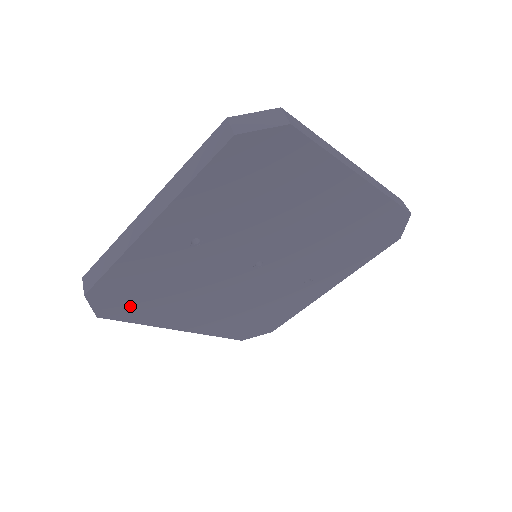
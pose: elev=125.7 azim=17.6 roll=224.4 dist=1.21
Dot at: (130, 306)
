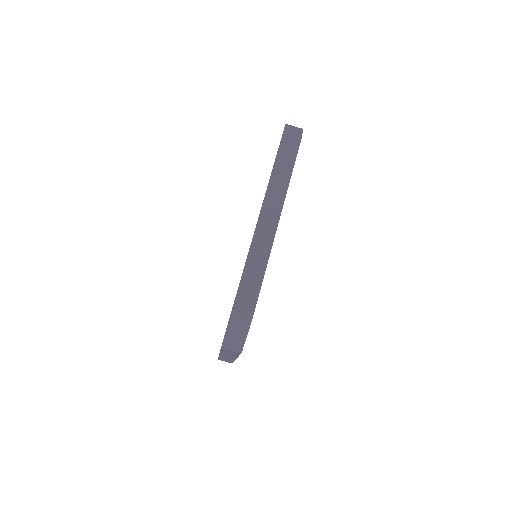
Dot at: occluded
